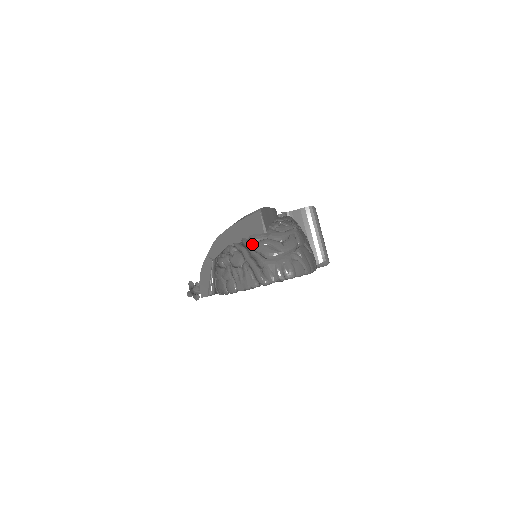
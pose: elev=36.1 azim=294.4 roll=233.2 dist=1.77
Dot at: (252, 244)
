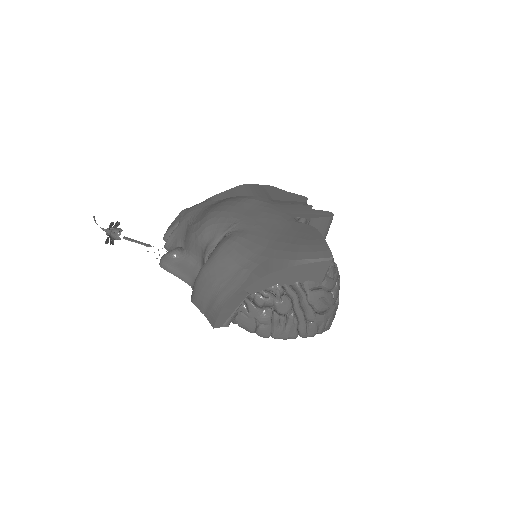
Dot at: (307, 293)
